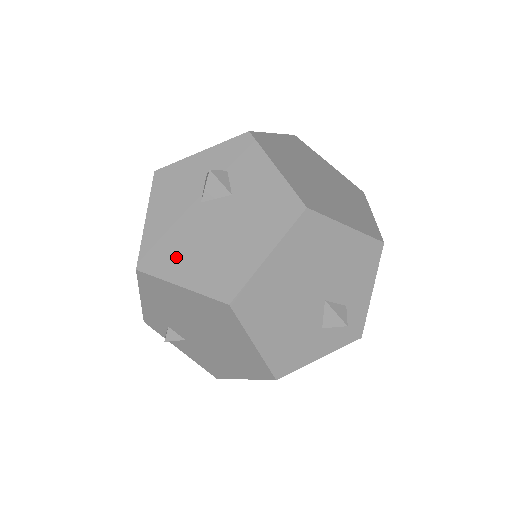
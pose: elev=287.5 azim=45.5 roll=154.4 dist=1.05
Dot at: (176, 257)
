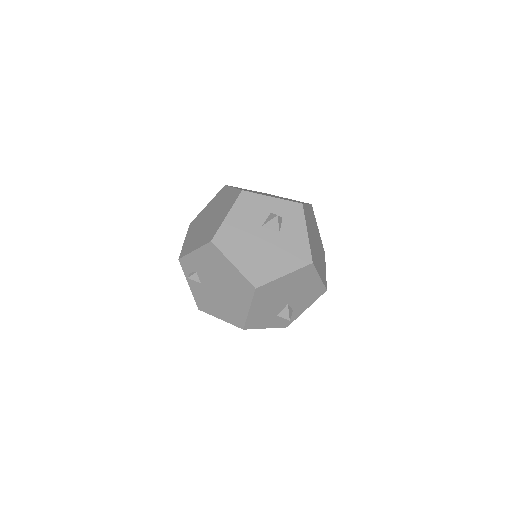
Dot at: (237, 248)
